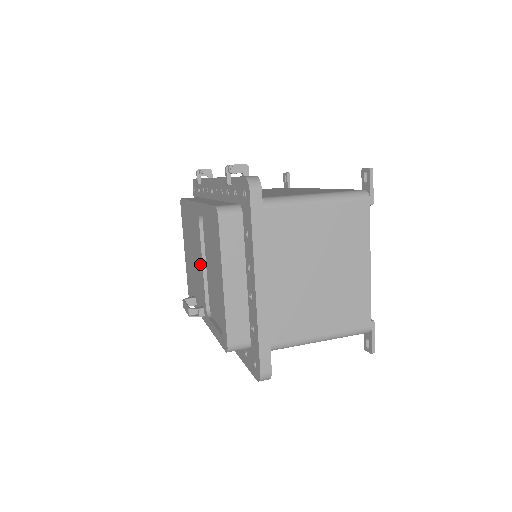
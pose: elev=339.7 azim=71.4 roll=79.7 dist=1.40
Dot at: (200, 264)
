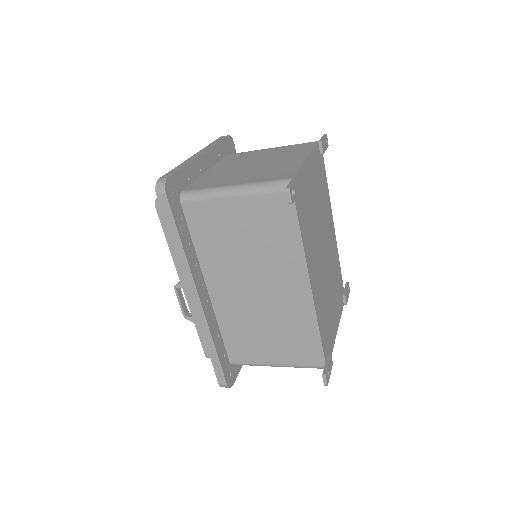
Dot at: occluded
